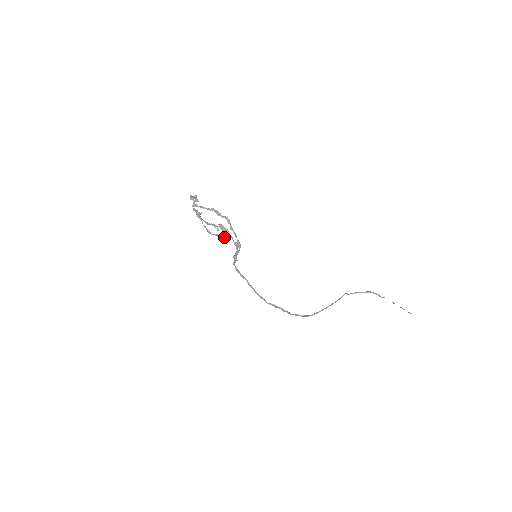
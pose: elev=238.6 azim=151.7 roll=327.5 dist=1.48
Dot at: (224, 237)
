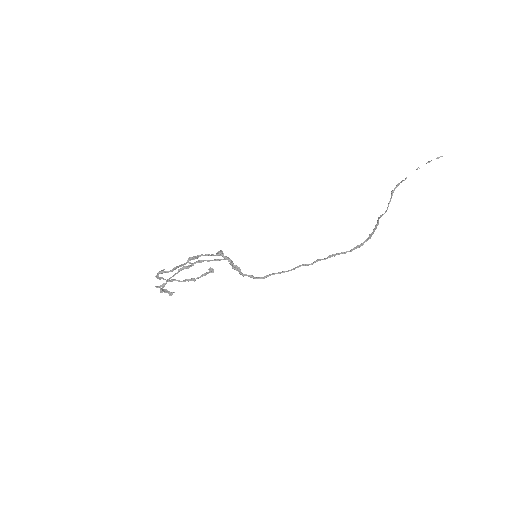
Dot at: (209, 270)
